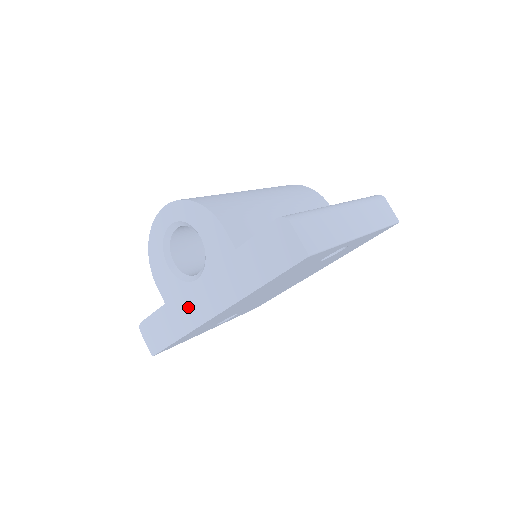
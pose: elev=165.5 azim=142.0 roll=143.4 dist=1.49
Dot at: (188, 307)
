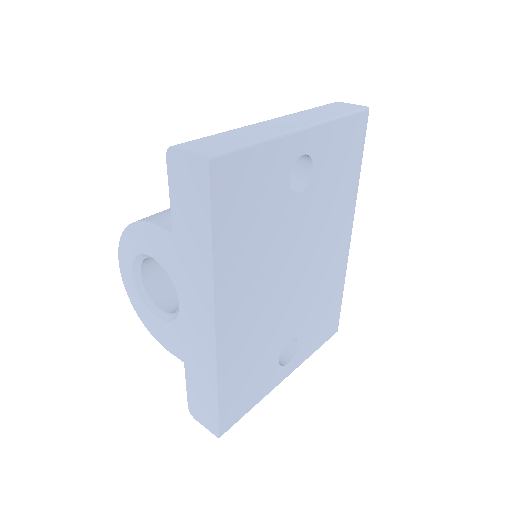
Dot at: (196, 344)
